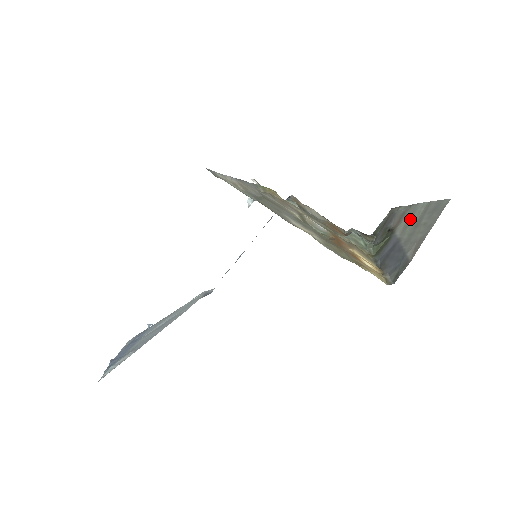
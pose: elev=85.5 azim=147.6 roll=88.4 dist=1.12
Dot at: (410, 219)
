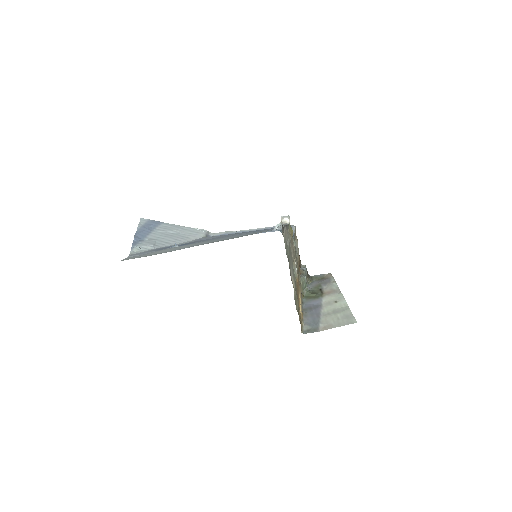
Dot at: (334, 302)
